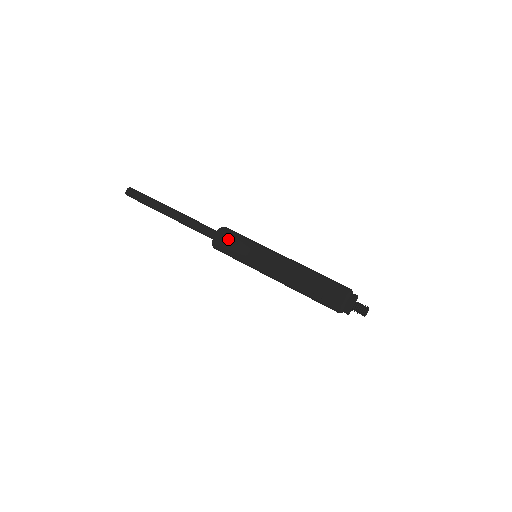
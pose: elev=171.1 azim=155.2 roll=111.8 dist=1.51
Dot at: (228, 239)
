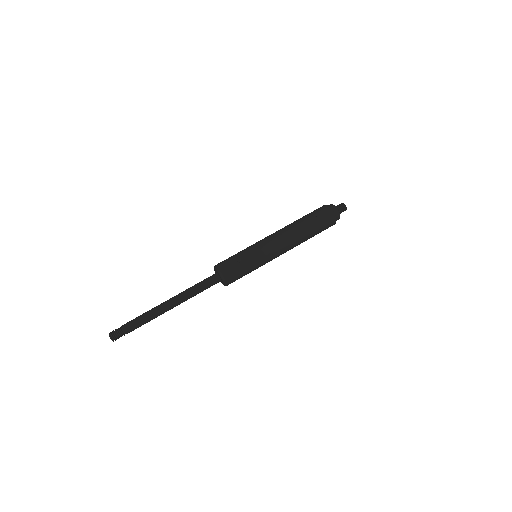
Dot at: (227, 259)
